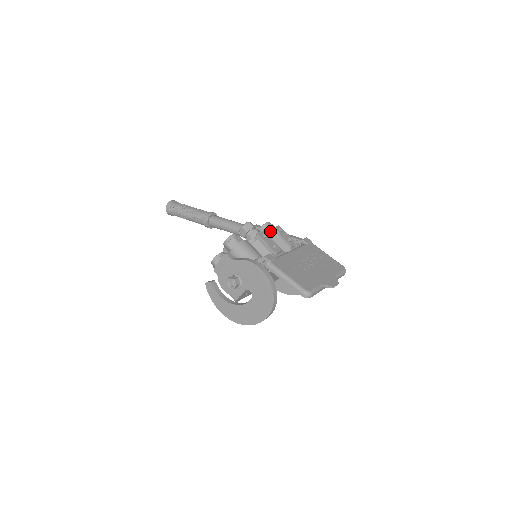
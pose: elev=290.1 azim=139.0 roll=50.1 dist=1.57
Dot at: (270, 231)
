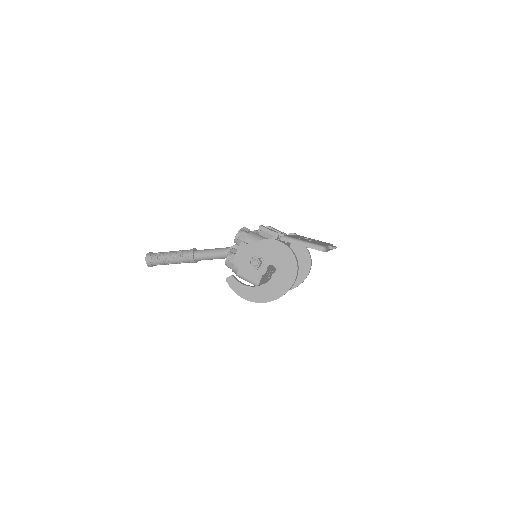
Dot at: occluded
